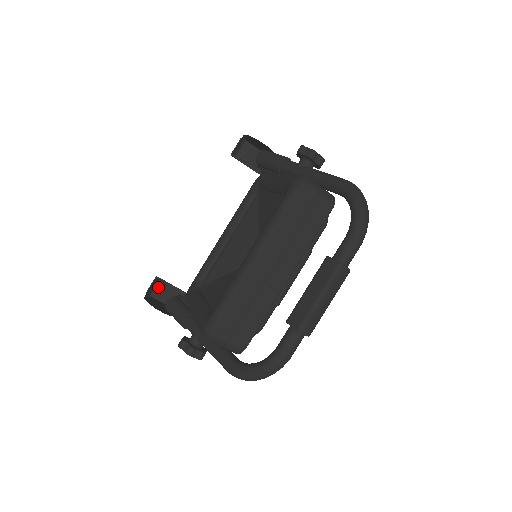
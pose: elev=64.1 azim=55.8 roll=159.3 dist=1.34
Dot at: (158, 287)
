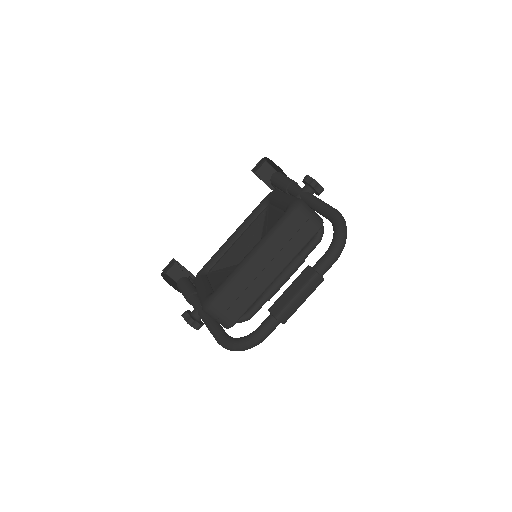
Dot at: (173, 267)
